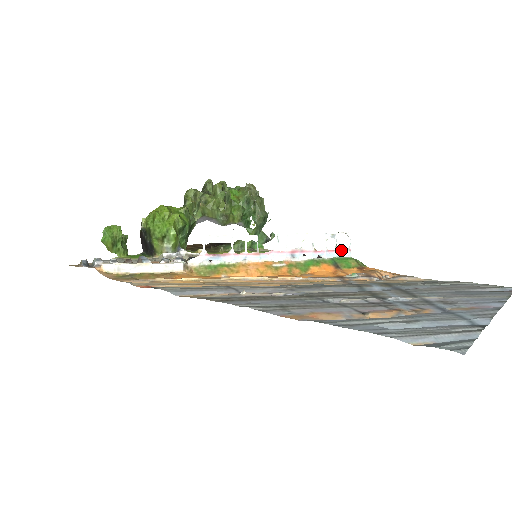
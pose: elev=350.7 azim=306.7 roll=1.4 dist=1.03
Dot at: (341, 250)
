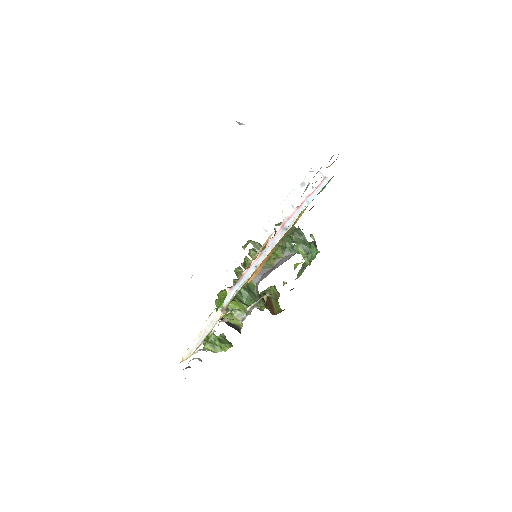
Dot at: (319, 185)
